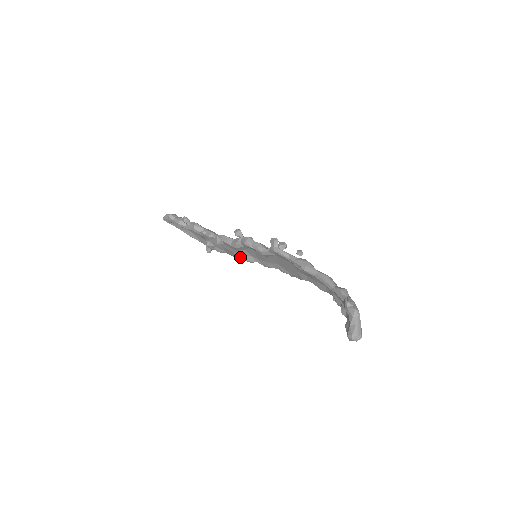
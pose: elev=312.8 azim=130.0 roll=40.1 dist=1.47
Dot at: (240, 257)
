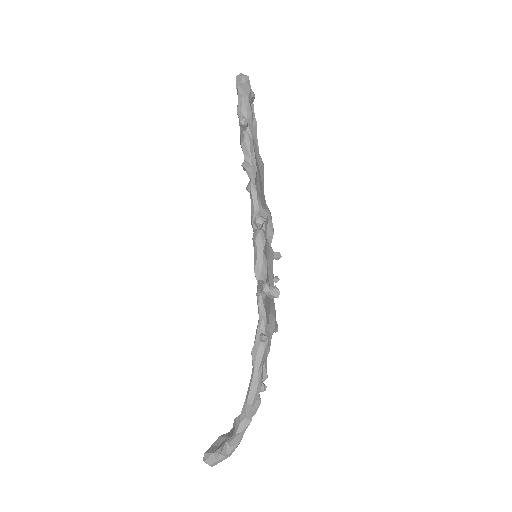
Dot at: occluded
